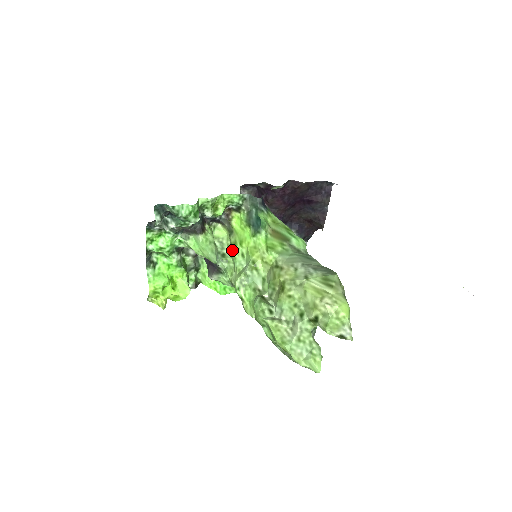
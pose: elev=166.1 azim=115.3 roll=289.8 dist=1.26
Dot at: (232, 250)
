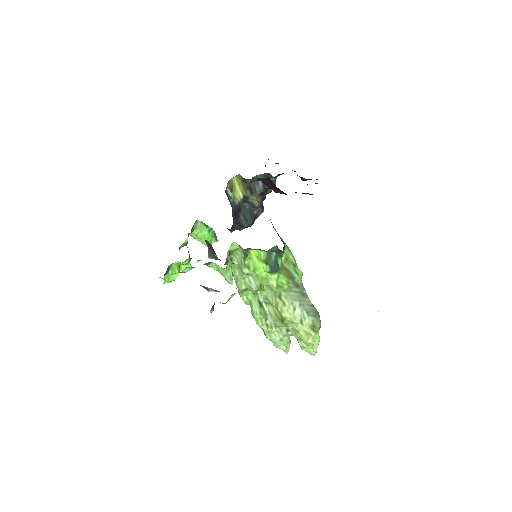
Dot at: (244, 270)
